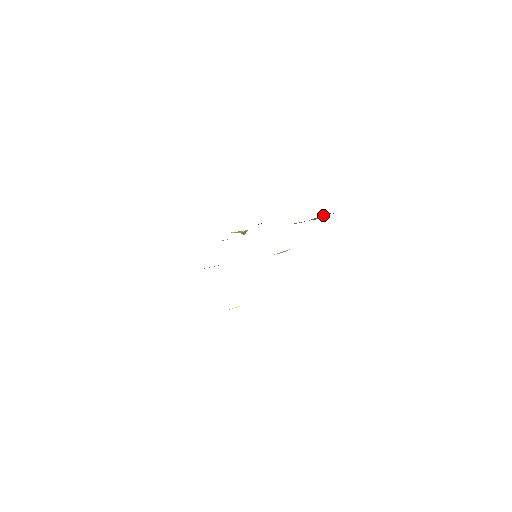
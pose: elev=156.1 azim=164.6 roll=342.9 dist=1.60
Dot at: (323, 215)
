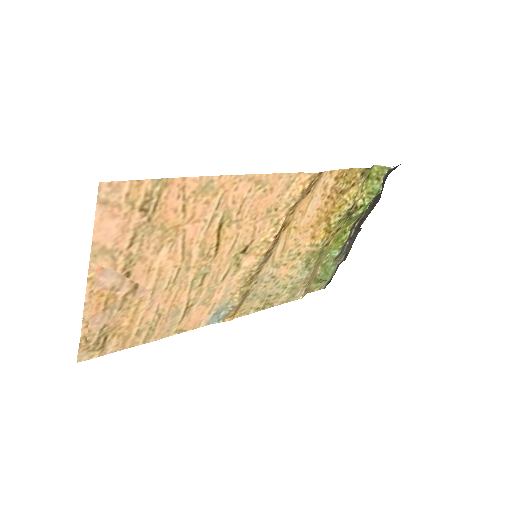
Dot at: (374, 178)
